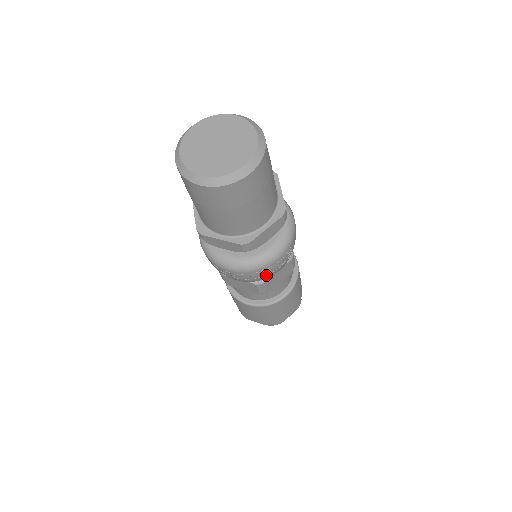
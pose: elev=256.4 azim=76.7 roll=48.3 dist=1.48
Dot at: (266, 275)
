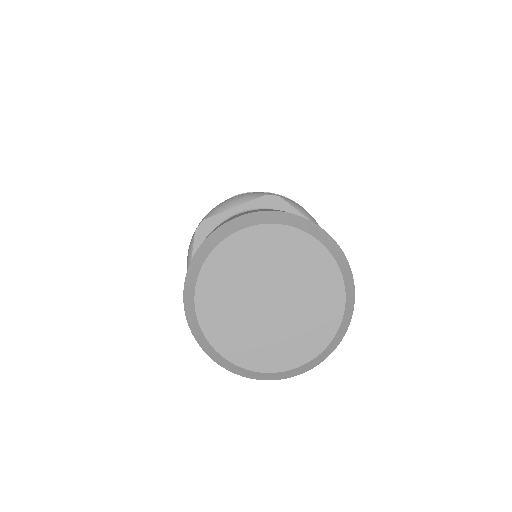
Dot at: occluded
